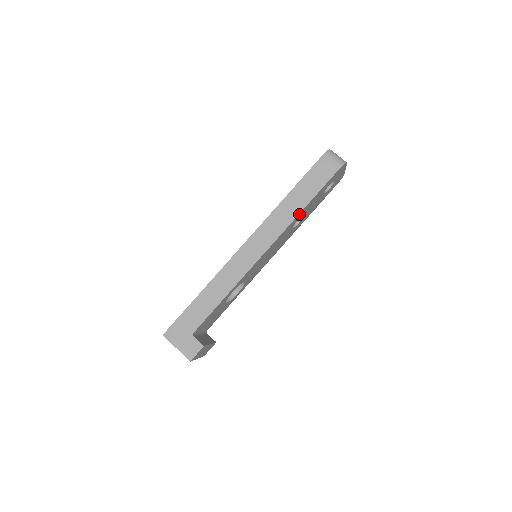
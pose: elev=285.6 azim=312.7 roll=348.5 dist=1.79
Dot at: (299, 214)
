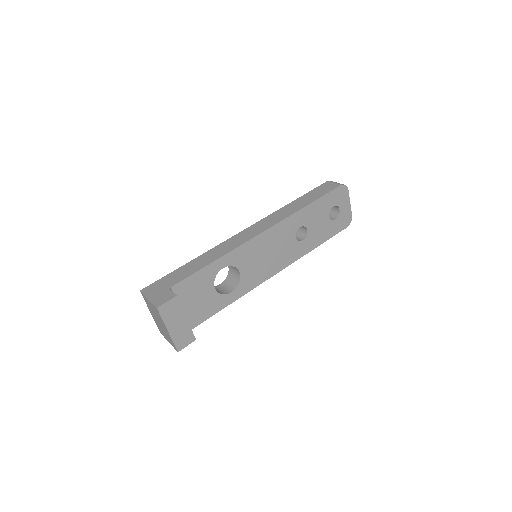
Dot at: (299, 212)
